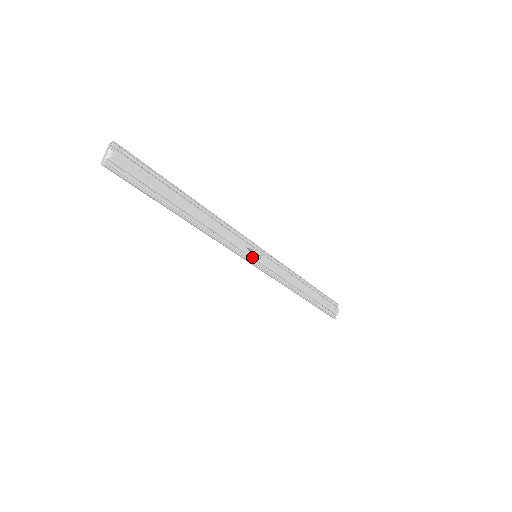
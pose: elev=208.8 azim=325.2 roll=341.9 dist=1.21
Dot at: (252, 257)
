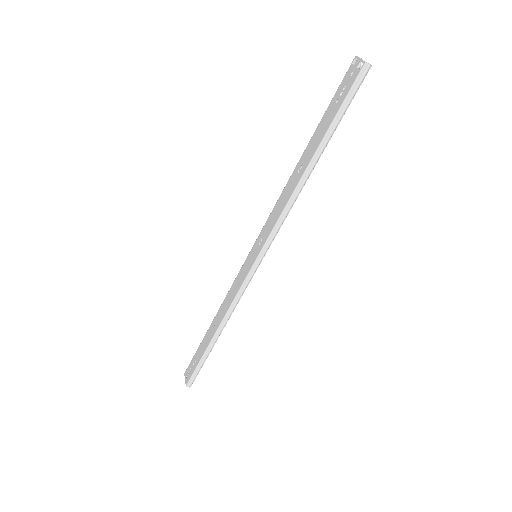
Dot at: (263, 253)
